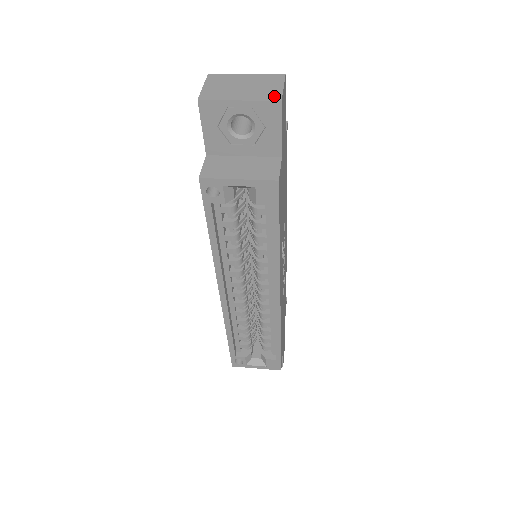
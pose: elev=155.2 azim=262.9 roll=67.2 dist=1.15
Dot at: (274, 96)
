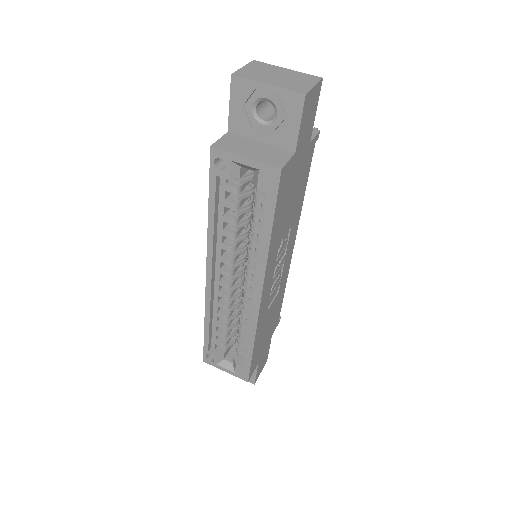
Dot at: (301, 89)
